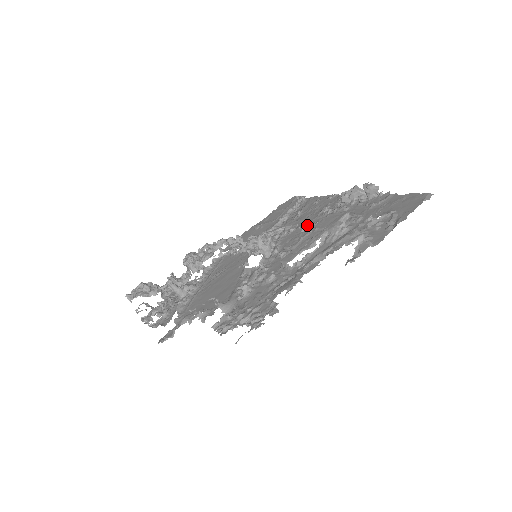
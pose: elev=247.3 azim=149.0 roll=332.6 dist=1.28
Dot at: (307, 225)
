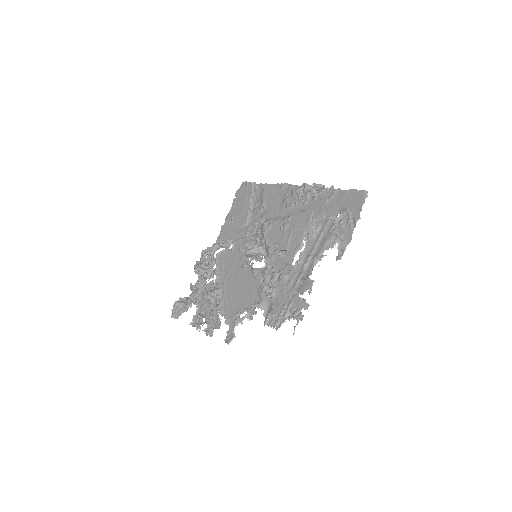
Dot at: (281, 221)
